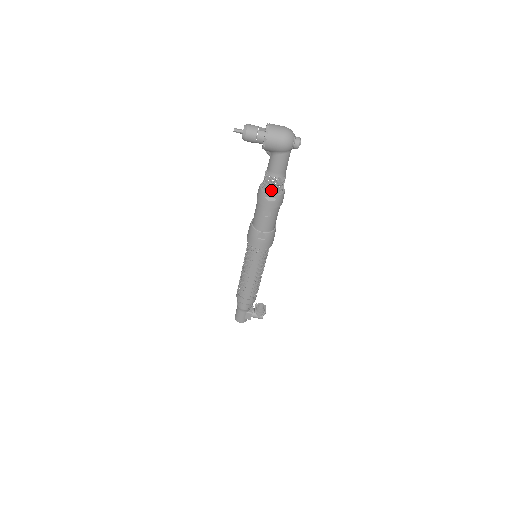
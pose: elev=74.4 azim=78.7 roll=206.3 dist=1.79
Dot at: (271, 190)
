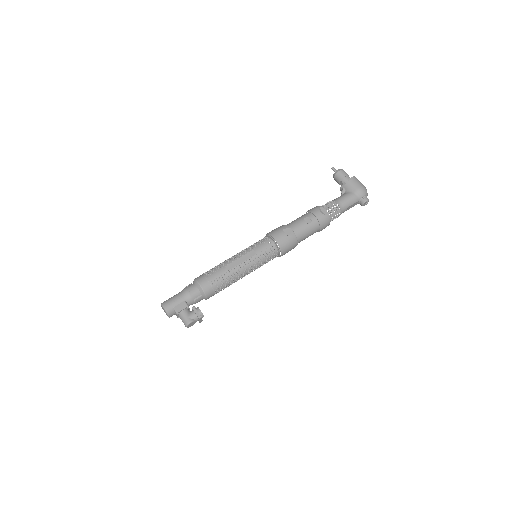
Dot at: (326, 209)
